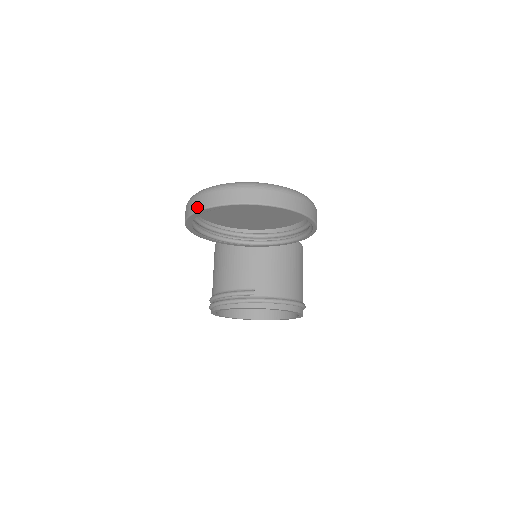
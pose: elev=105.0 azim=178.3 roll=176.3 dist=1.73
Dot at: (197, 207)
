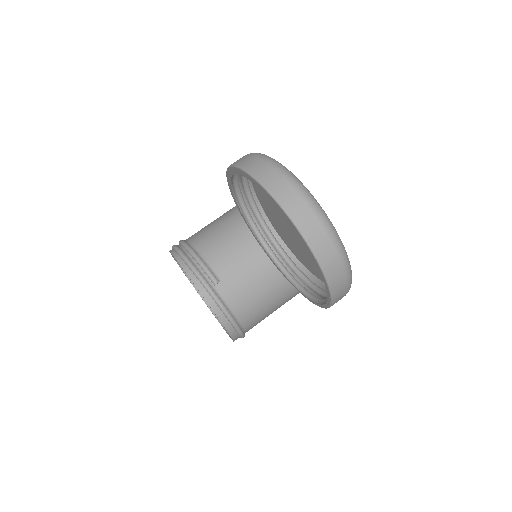
Dot at: (253, 170)
